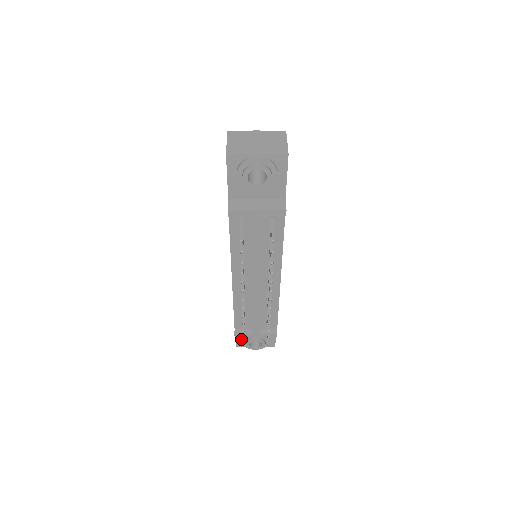
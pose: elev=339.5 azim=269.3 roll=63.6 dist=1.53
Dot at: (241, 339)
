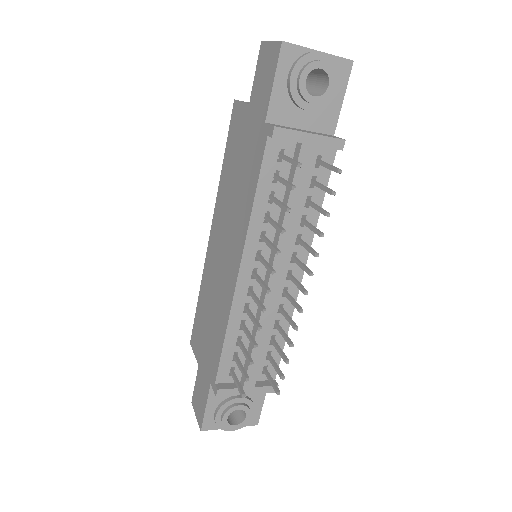
Dot at: (213, 412)
